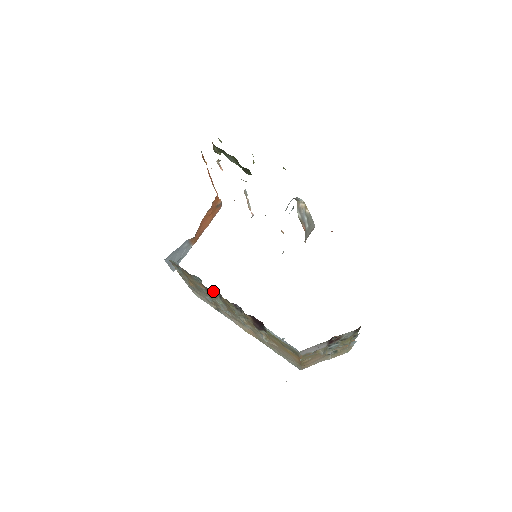
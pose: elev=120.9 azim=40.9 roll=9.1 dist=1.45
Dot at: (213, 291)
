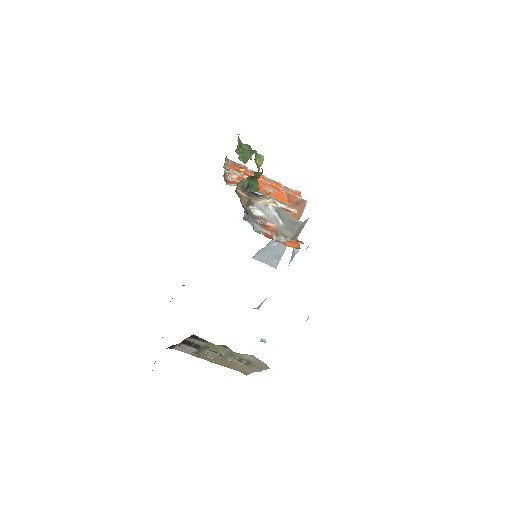
Dot at: occluded
